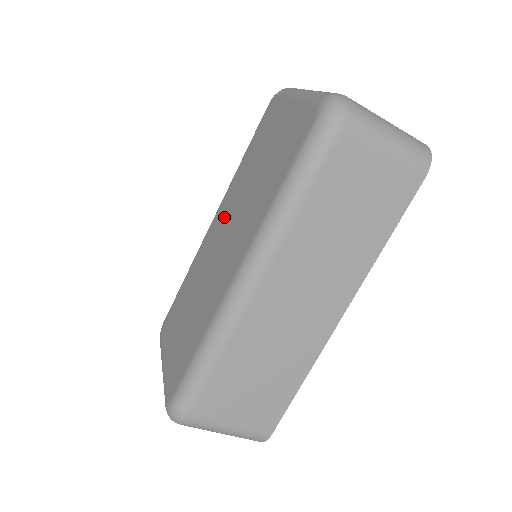
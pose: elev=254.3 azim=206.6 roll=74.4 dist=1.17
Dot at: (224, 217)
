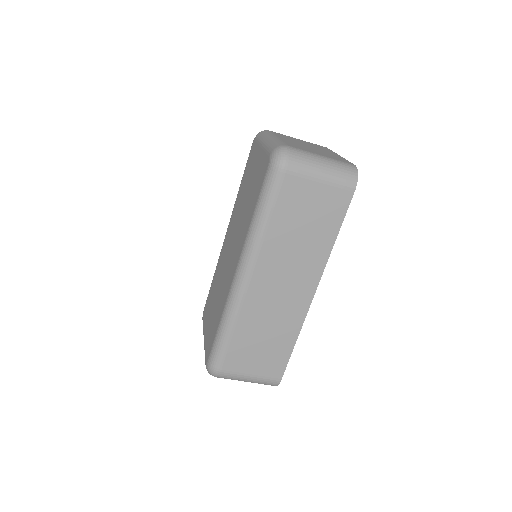
Dot at: (231, 231)
